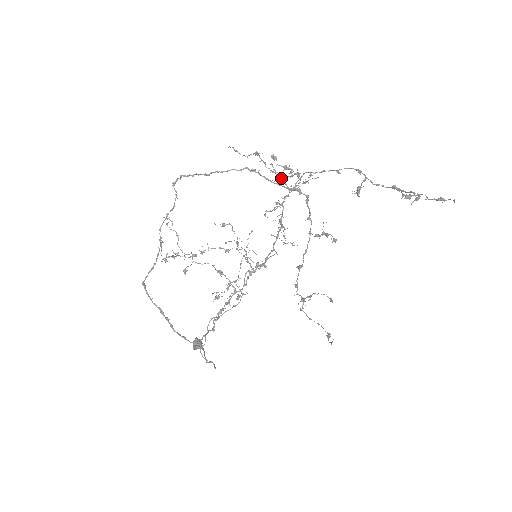
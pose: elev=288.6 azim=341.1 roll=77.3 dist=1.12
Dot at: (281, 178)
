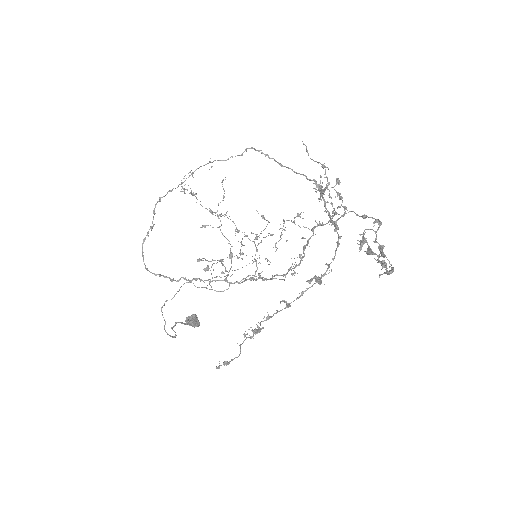
Dot at: occluded
